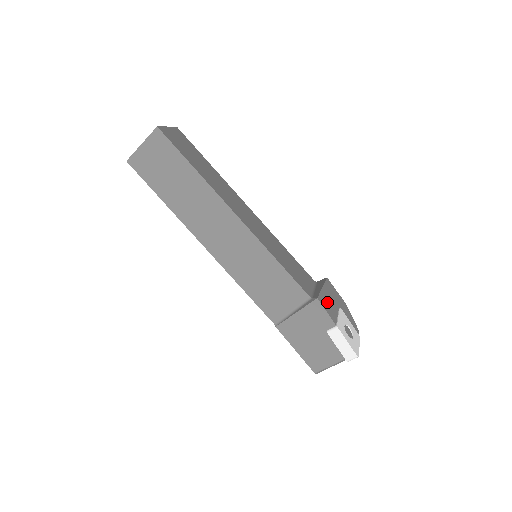
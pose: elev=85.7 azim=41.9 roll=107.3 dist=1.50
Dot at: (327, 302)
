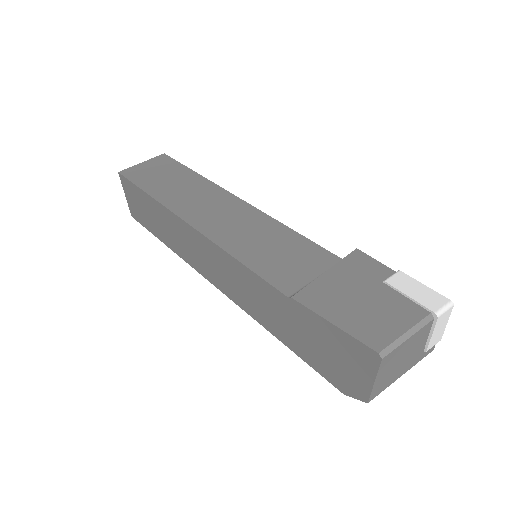
Dot at: occluded
